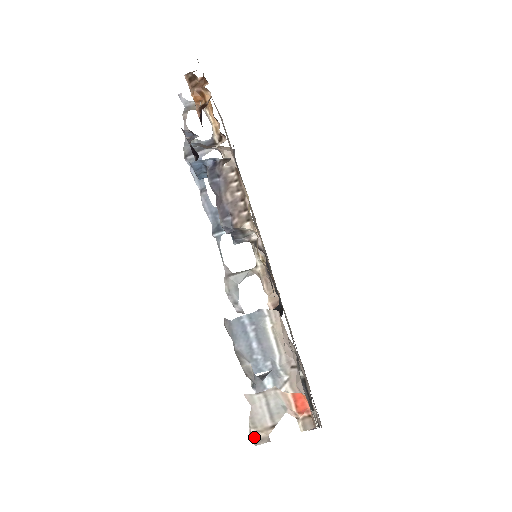
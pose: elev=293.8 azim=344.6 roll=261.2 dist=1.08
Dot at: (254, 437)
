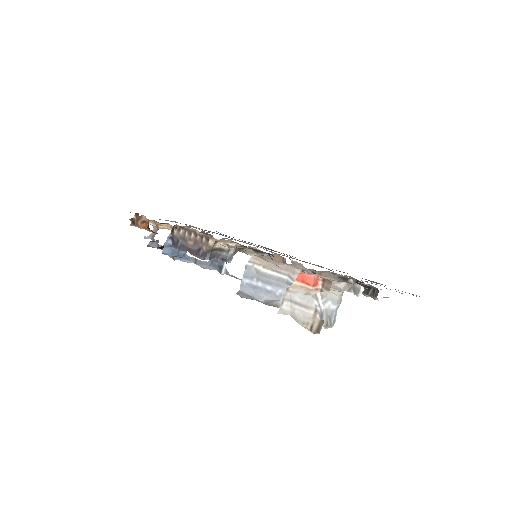
Dot at: (314, 330)
